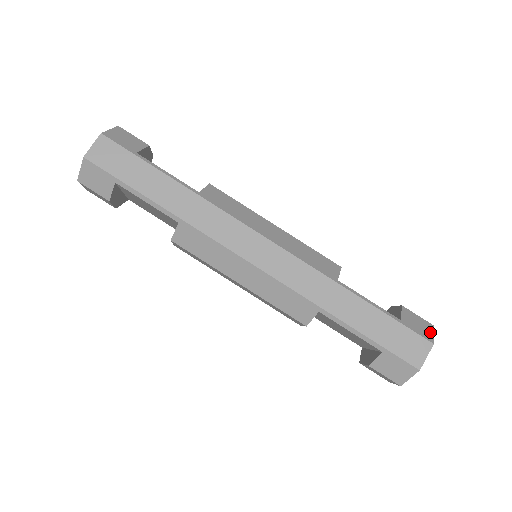
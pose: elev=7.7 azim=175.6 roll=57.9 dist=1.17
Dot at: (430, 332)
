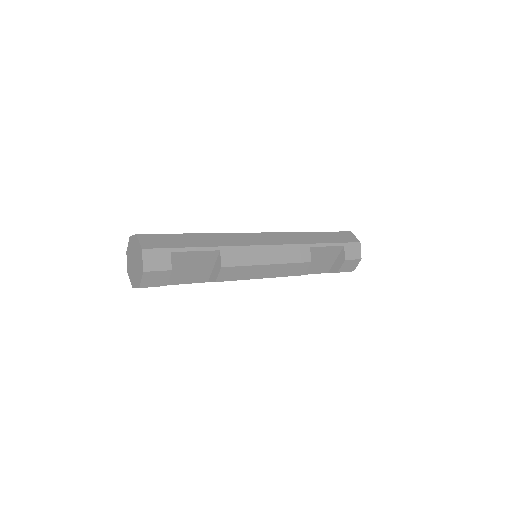
Dot at: occluded
